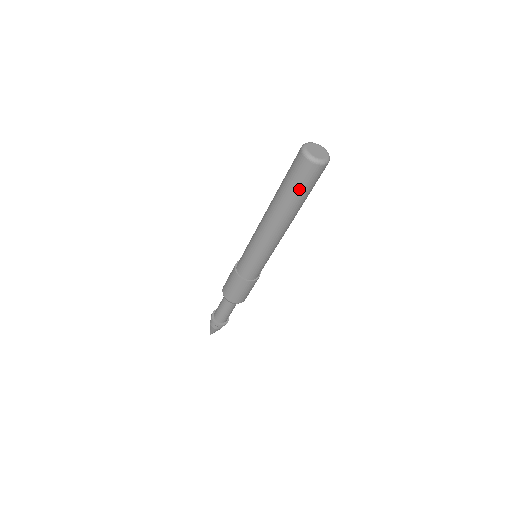
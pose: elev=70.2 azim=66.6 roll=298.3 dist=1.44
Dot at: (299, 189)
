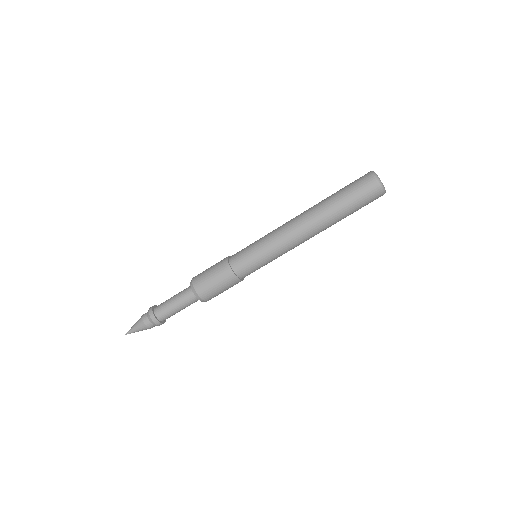
Dot at: (349, 197)
